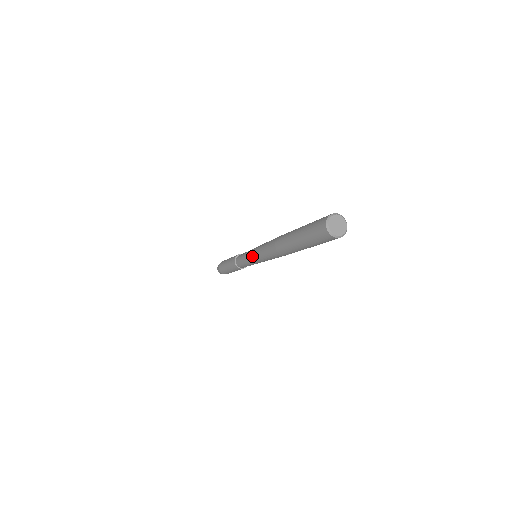
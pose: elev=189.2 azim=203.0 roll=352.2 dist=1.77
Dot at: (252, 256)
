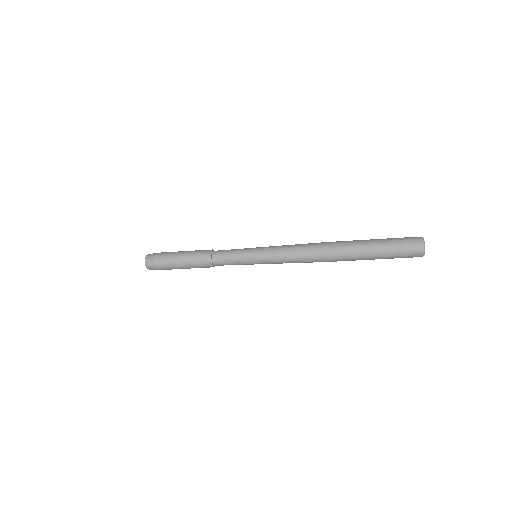
Dot at: (265, 248)
